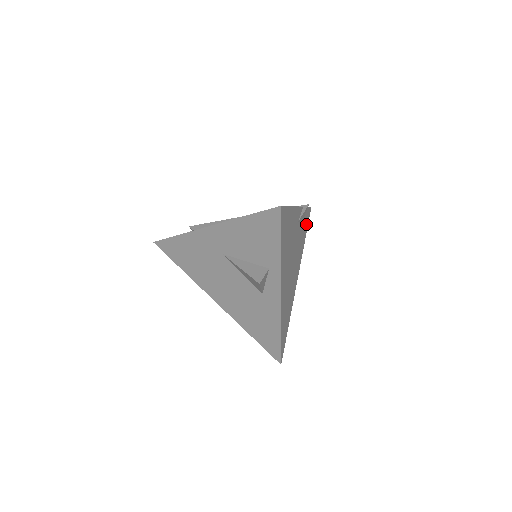
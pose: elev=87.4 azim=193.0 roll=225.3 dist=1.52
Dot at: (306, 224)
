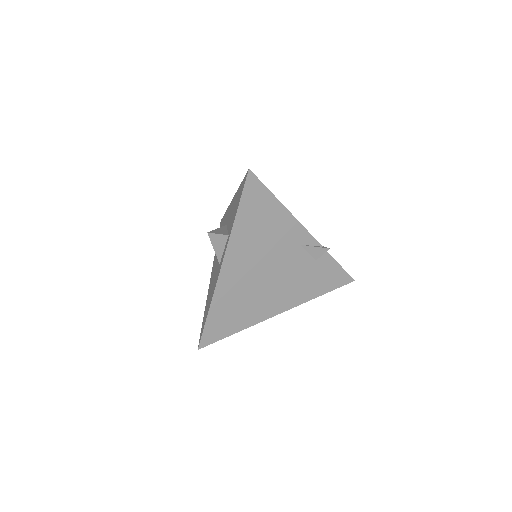
Dot at: (330, 281)
